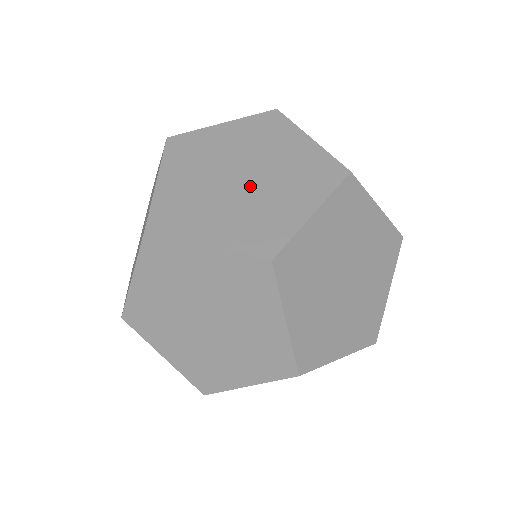
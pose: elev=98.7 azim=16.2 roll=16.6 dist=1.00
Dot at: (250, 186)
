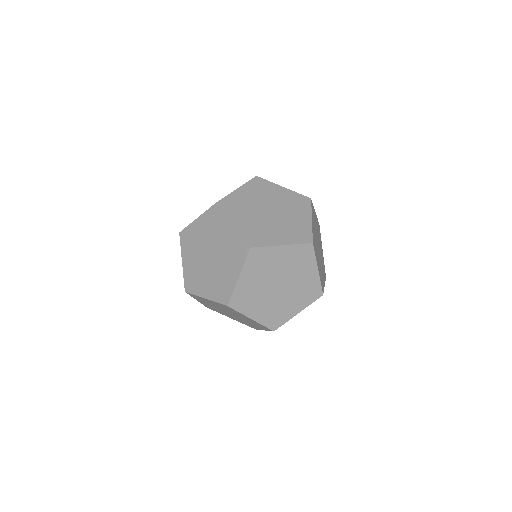
Dot at: (214, 263)
